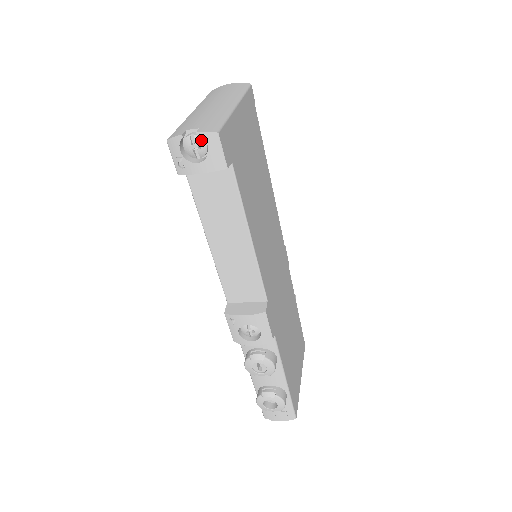
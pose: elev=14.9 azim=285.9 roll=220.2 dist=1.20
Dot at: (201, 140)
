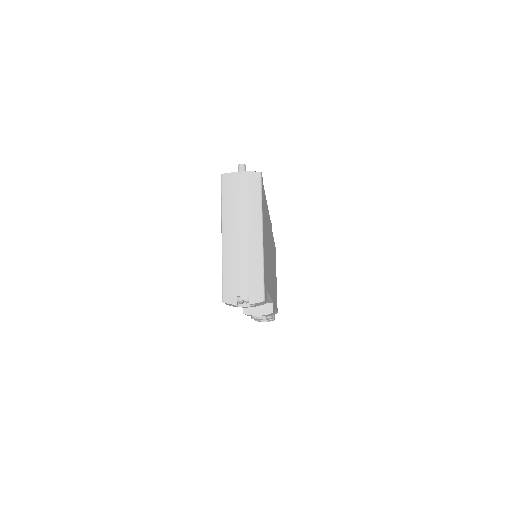
Dot at: (250, 301)
